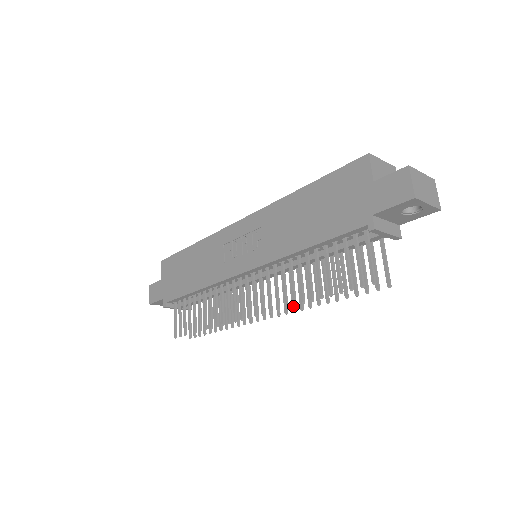
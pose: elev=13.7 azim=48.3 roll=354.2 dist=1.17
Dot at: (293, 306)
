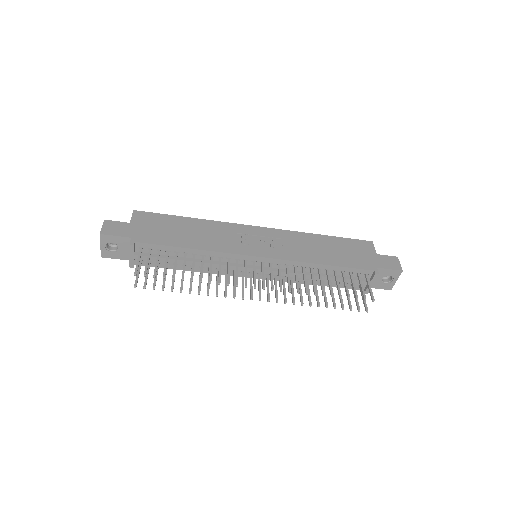
Dot at: (286, 299)
